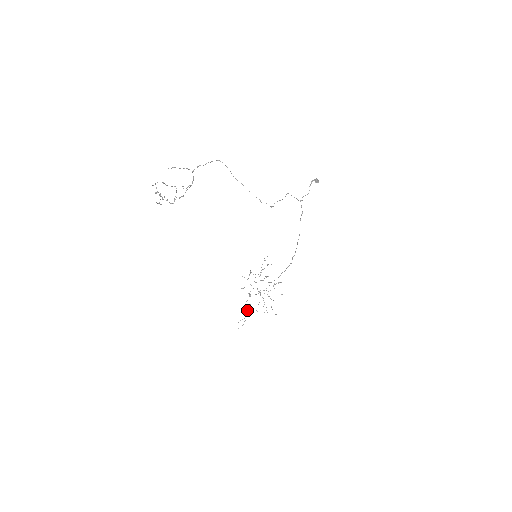
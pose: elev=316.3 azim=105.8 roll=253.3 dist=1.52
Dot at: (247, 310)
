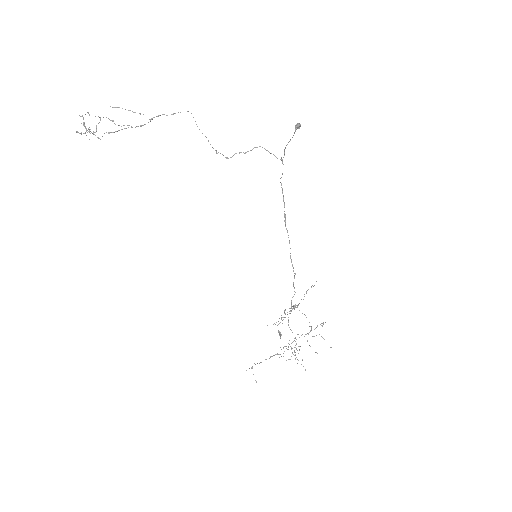
Dot at: occluded
